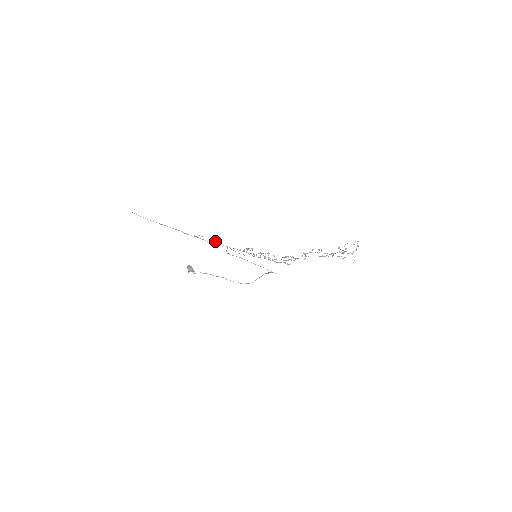
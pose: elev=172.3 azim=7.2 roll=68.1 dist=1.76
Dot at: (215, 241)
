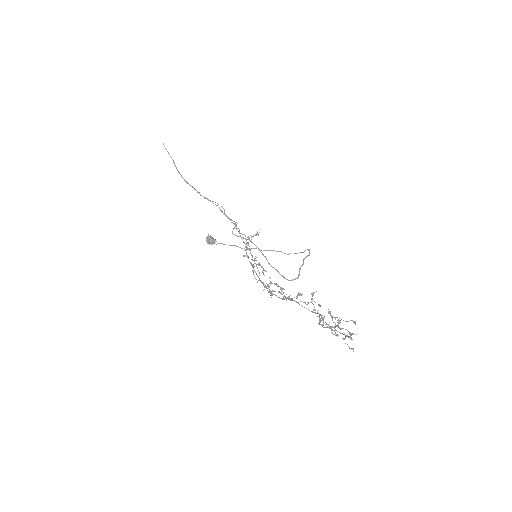
Dot at: occluded
